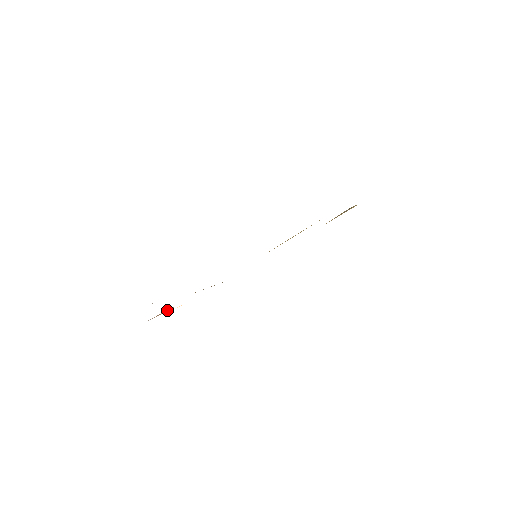
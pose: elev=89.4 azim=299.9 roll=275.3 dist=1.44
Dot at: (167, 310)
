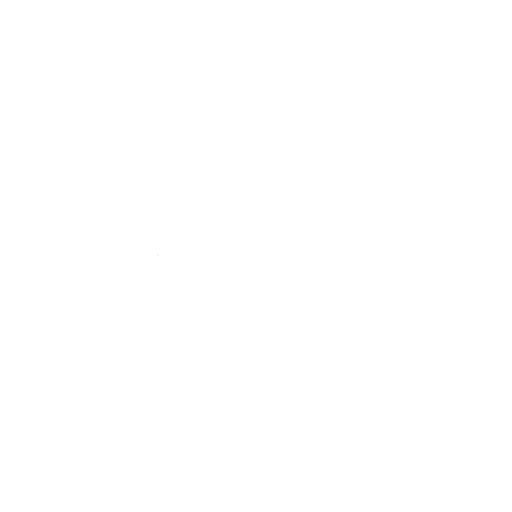
Dot at: occluded
